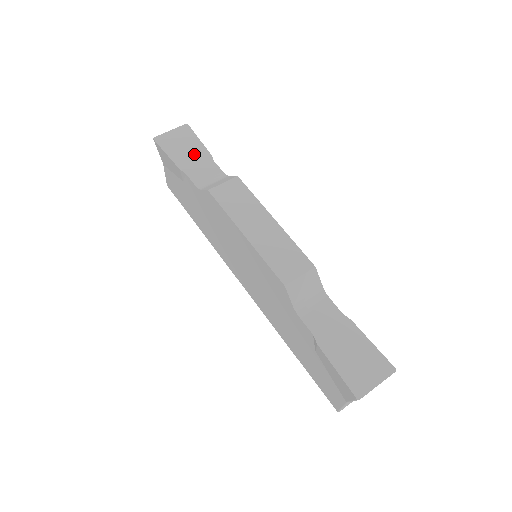
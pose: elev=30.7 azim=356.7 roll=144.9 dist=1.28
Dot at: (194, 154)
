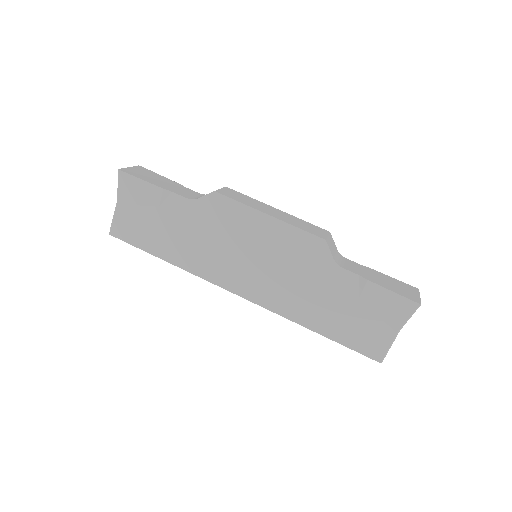
Dot at: (165, 182)
